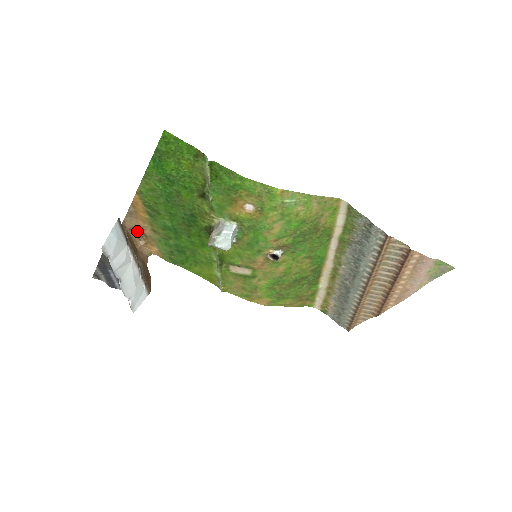
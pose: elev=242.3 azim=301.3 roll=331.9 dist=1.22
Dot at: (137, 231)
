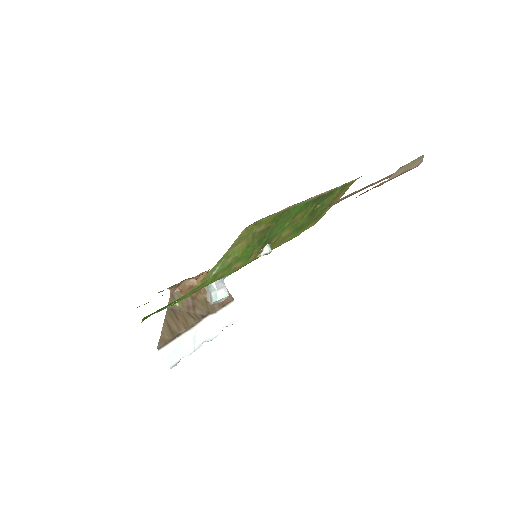
Dot at: (183, 280)
